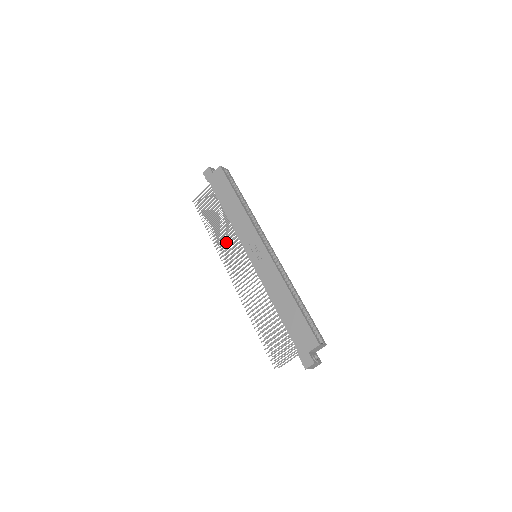
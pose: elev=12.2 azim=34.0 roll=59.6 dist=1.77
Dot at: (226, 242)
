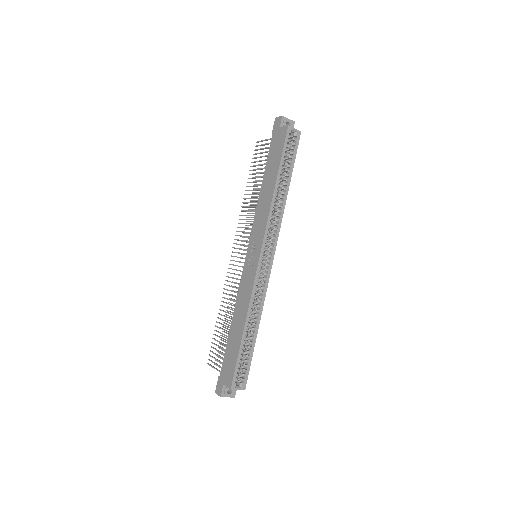
Dot at: (254, 213)
